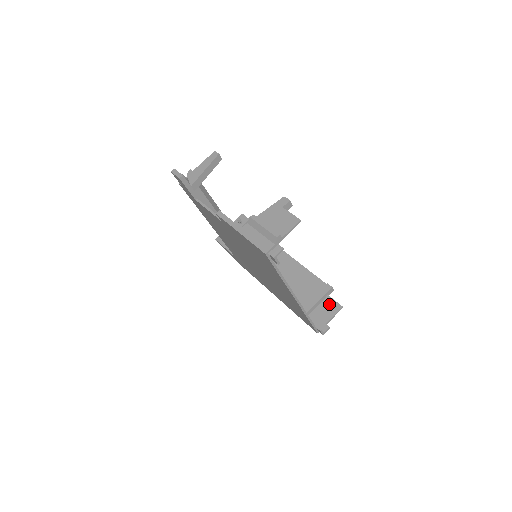
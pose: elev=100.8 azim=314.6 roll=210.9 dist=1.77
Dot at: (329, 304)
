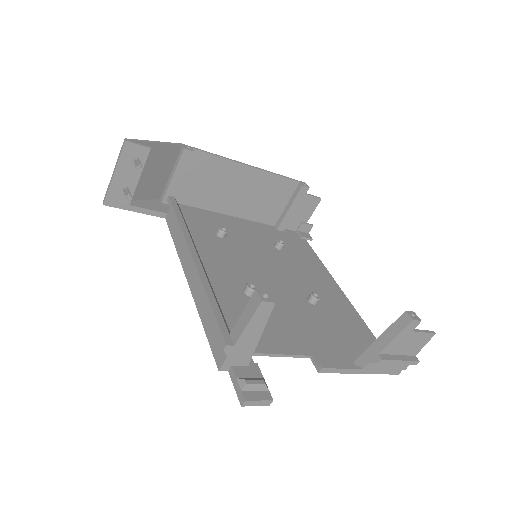
Dot at: (306, 203)
